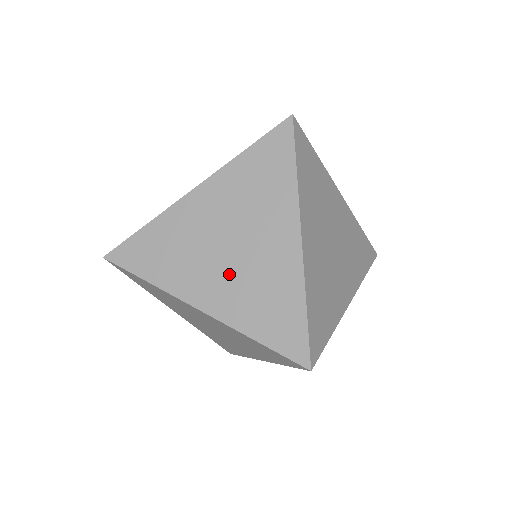
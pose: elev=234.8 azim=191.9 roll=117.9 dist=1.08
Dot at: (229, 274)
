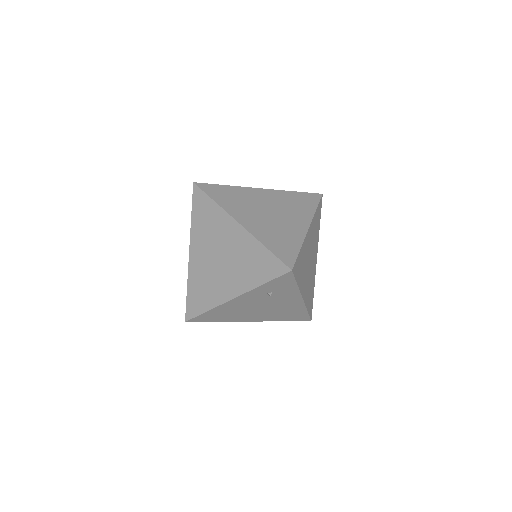
Dot at: (264, 220)
